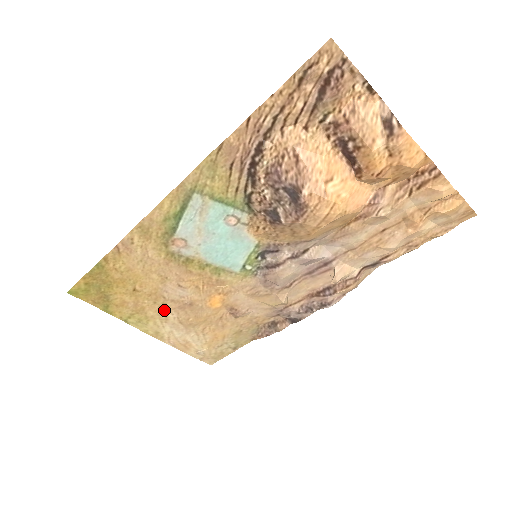
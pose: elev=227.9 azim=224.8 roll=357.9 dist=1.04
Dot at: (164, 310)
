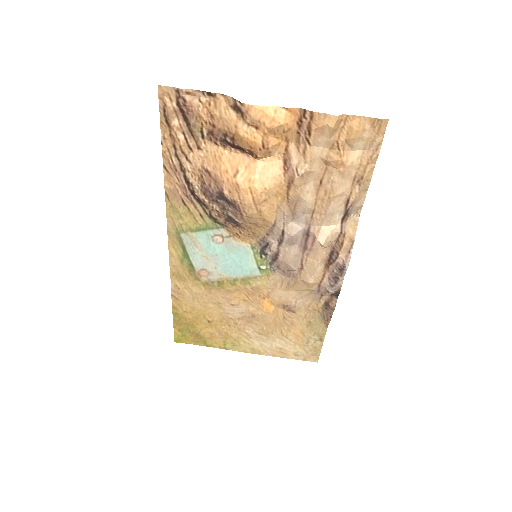
Dot at: (240, 329)
